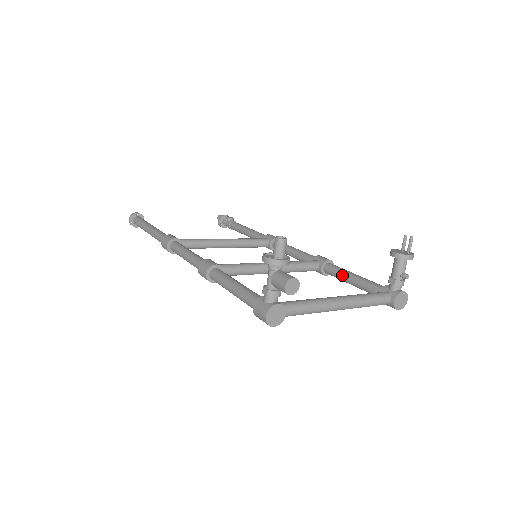
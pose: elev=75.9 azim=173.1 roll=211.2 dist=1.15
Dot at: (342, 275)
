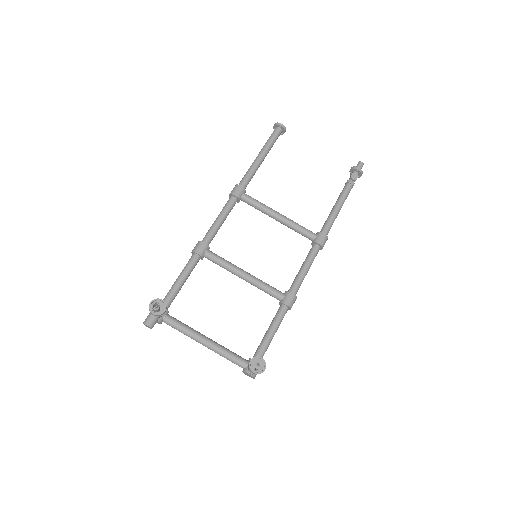
Dot at: (271, 323)
